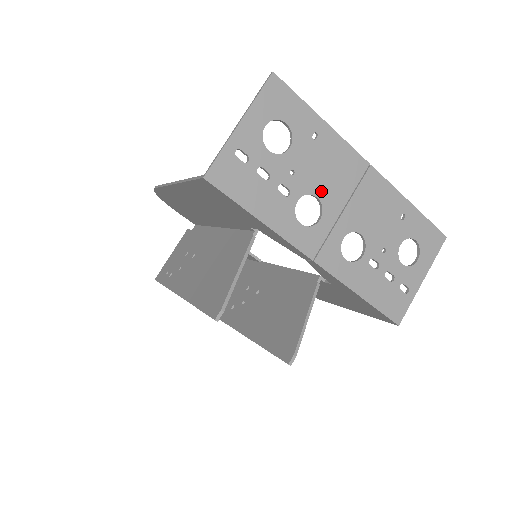
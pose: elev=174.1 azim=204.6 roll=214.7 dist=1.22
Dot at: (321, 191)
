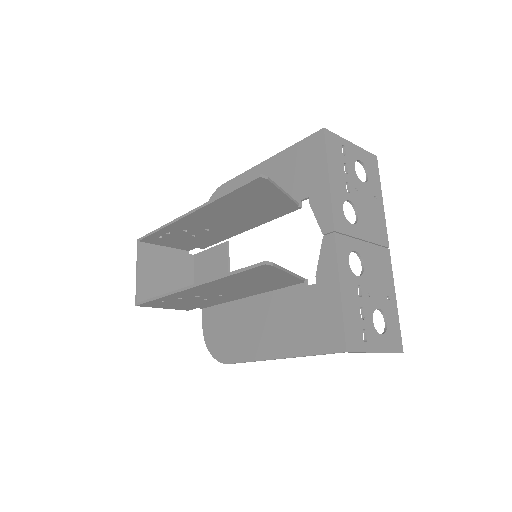
Dot at: (362, 217)
